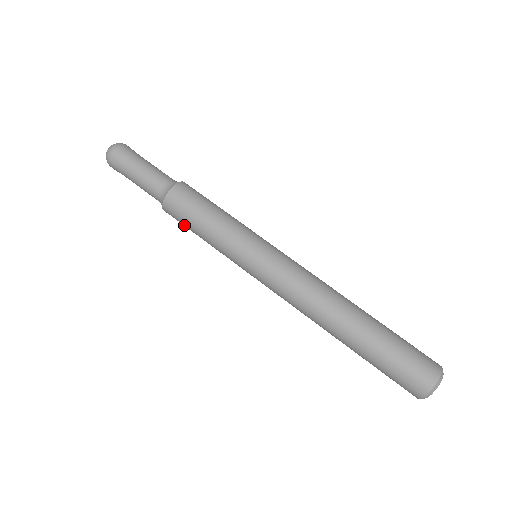
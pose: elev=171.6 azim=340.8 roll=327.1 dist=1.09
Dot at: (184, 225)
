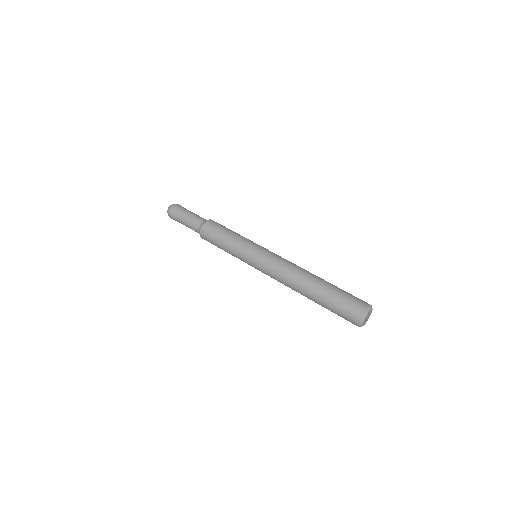
Dot at: (213, 240)
